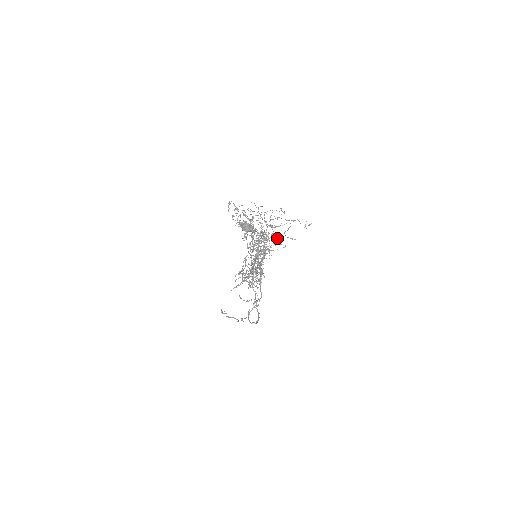
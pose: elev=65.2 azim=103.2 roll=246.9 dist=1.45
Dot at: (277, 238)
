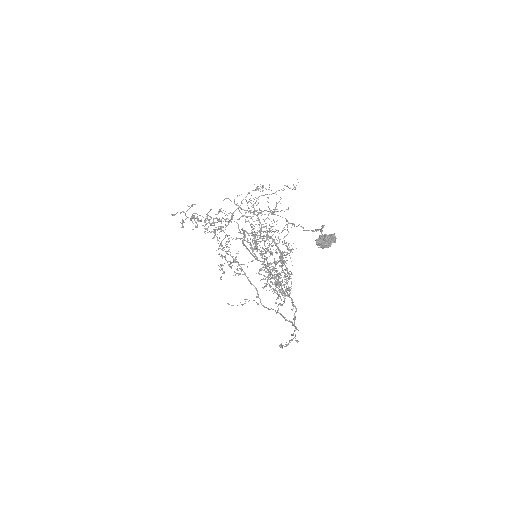
Dot at: occluded
